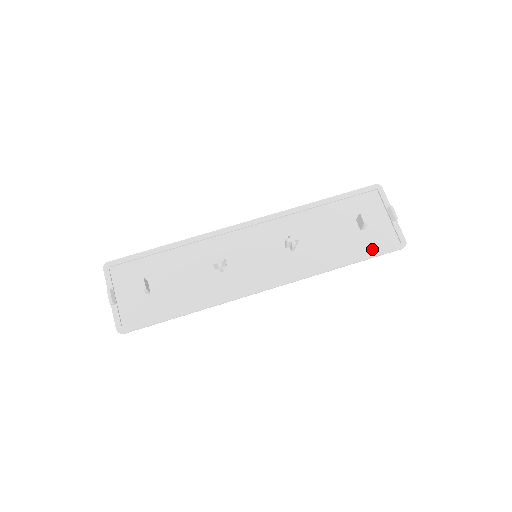
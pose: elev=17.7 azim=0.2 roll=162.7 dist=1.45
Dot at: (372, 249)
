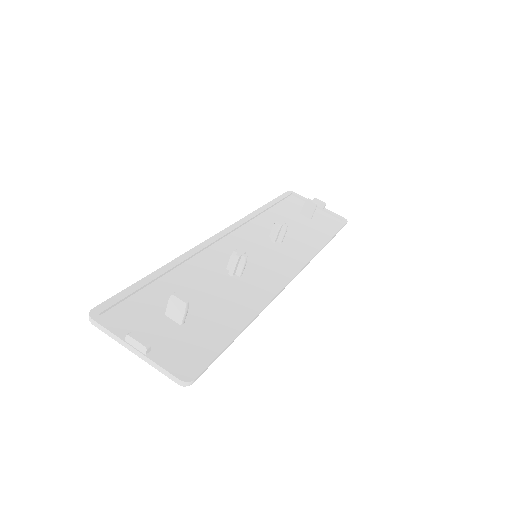
Dot at: (331, 228)
